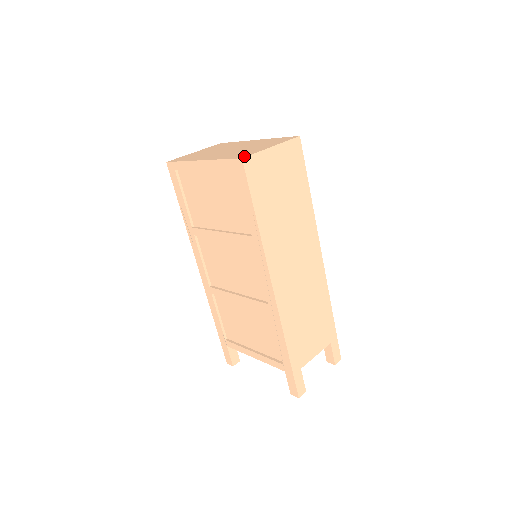
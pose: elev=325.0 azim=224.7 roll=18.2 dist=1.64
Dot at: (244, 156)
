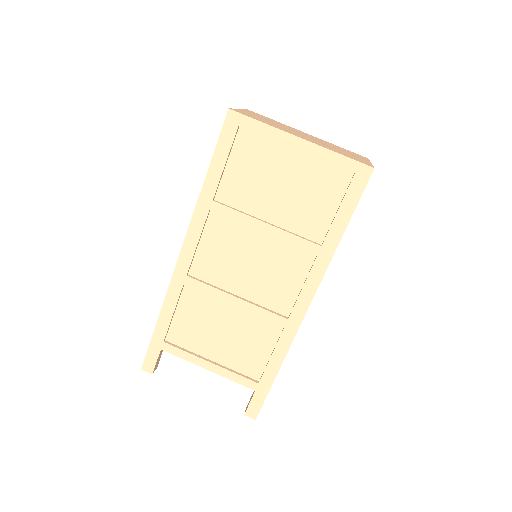
Dot at: (370, 165)
